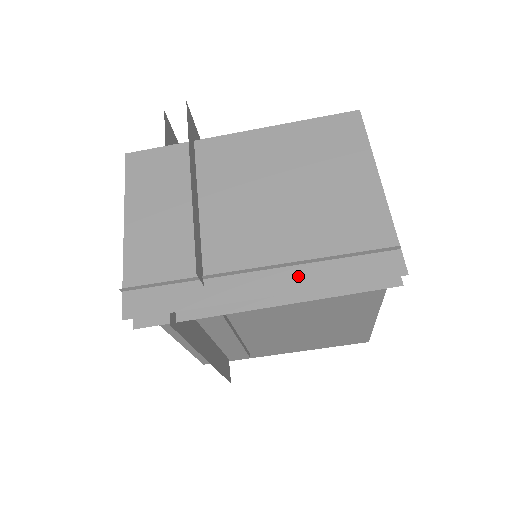
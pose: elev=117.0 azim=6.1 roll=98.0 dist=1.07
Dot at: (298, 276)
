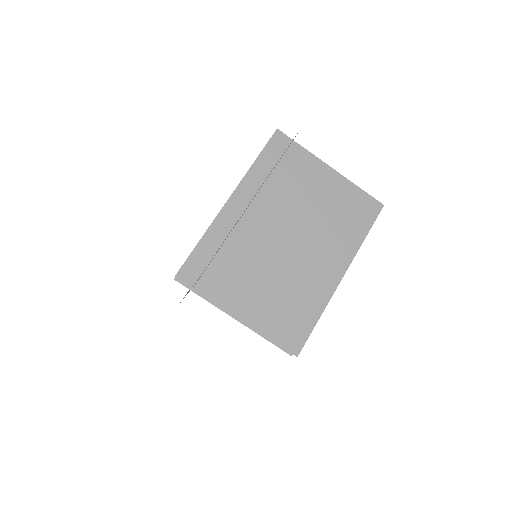
Dot at: (346, 251)
